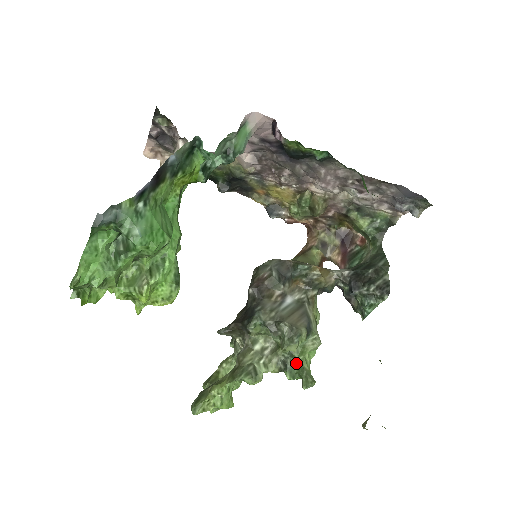
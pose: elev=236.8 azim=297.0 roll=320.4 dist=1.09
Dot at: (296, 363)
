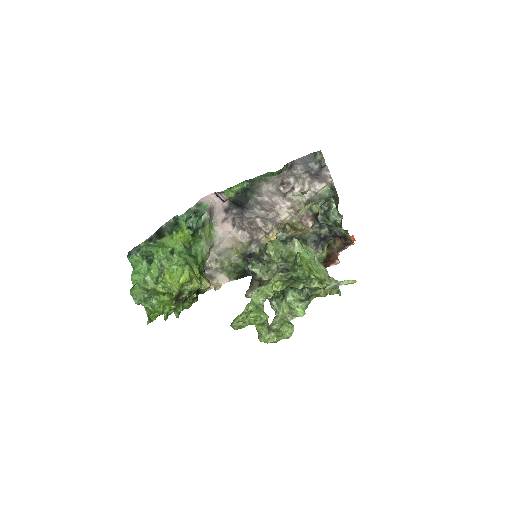
Dot at: (291, 263)
